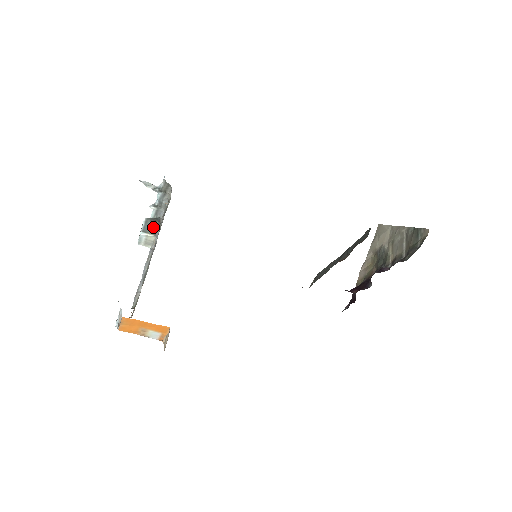
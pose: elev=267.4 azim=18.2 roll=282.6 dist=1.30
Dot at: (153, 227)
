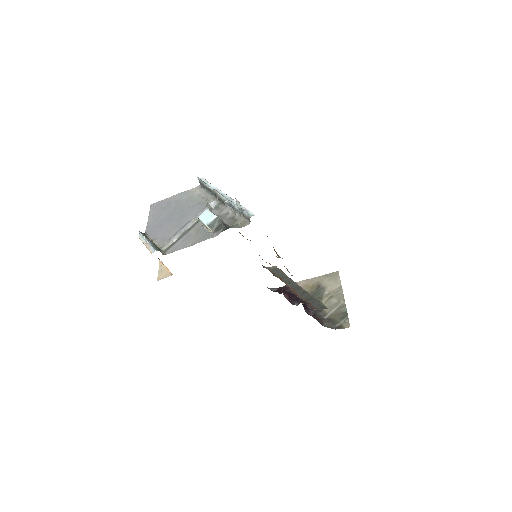
Dot at: (216, 226)
